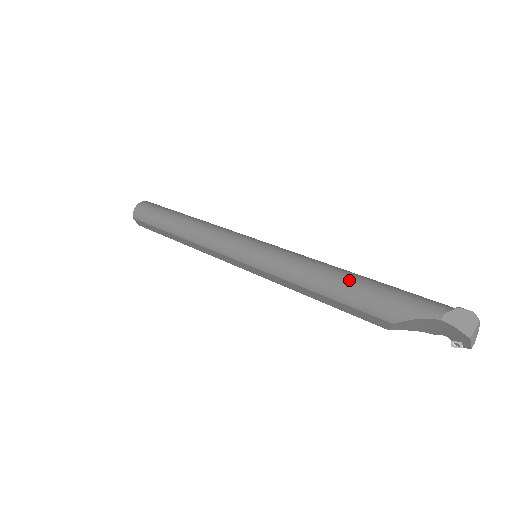
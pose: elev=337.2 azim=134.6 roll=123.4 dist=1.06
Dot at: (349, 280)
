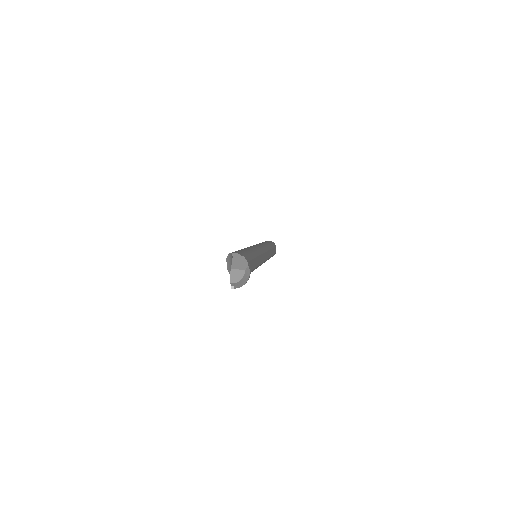
Dot at: (247, 249)
